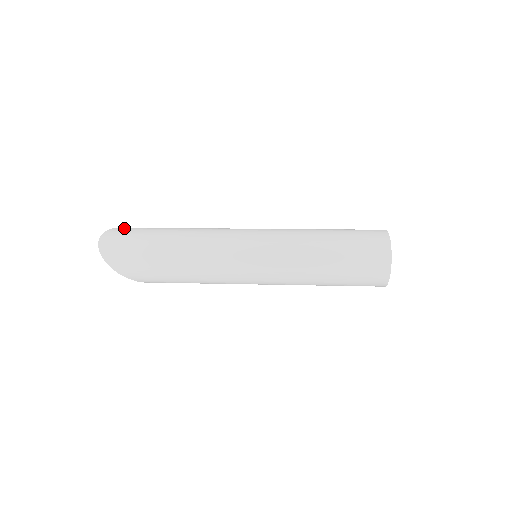
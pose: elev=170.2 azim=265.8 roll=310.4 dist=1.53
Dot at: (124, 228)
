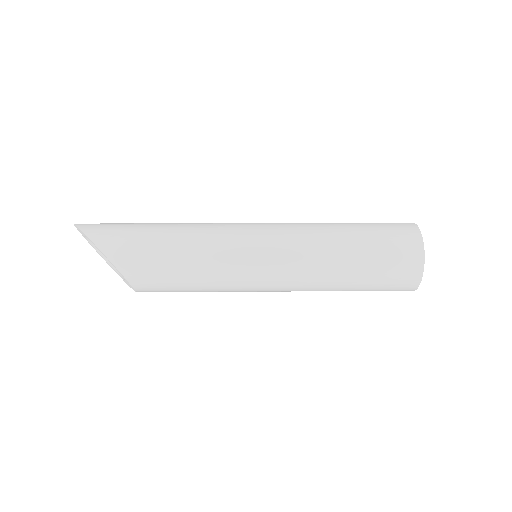
Dot at: occluded
